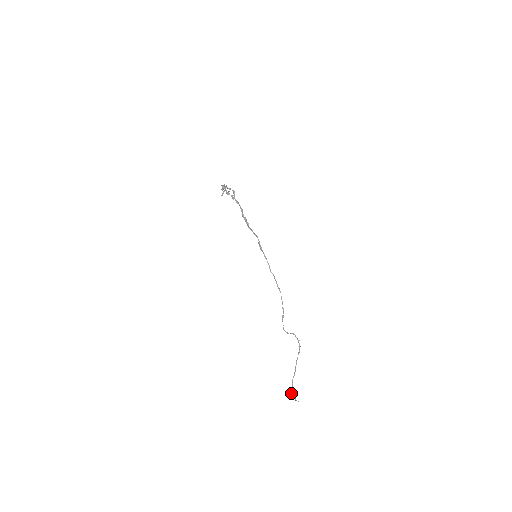
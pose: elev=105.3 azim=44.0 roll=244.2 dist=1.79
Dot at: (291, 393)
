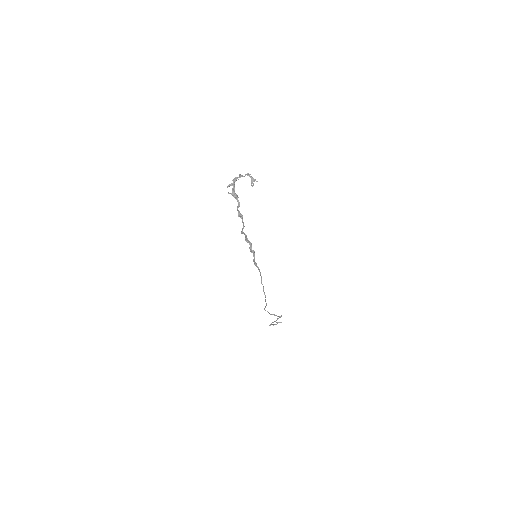
Dot at: occluded
